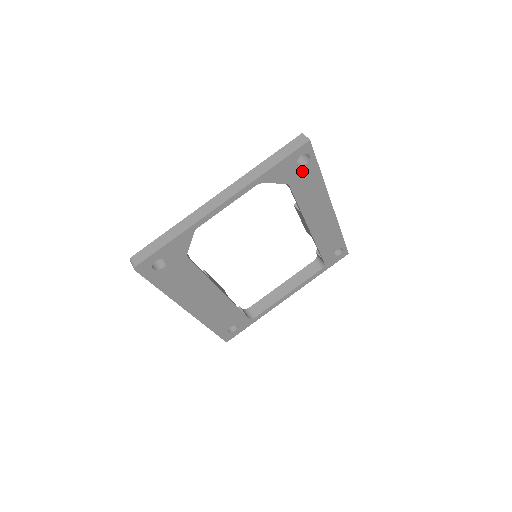
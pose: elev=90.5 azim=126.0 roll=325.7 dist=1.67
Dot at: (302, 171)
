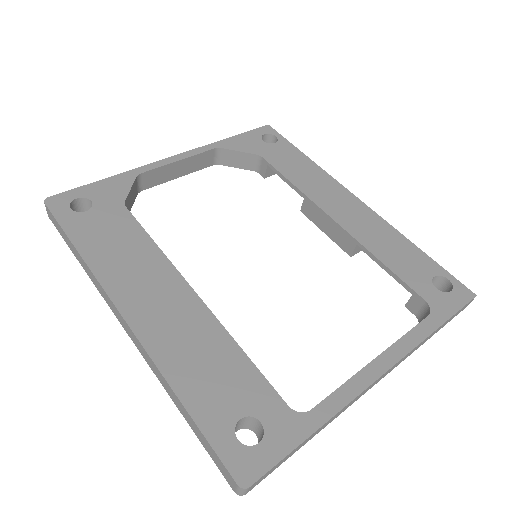
Dot at: (274, 148)
